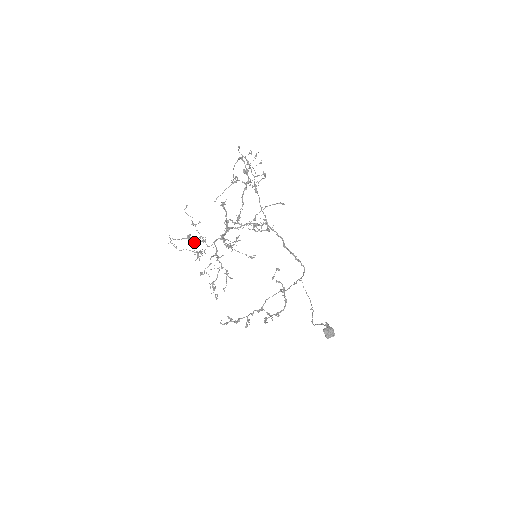
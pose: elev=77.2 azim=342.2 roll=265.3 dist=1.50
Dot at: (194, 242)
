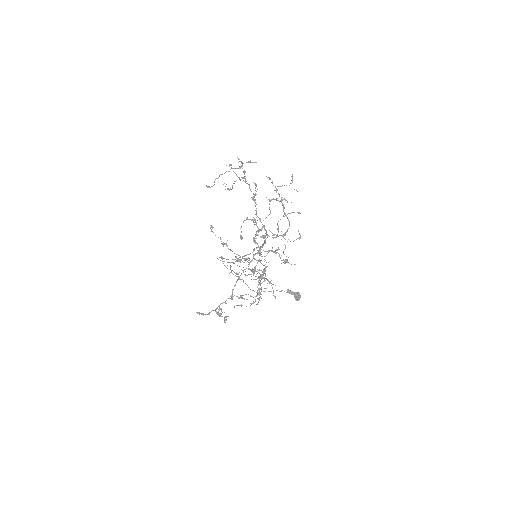
Dot at: (248, 264)
